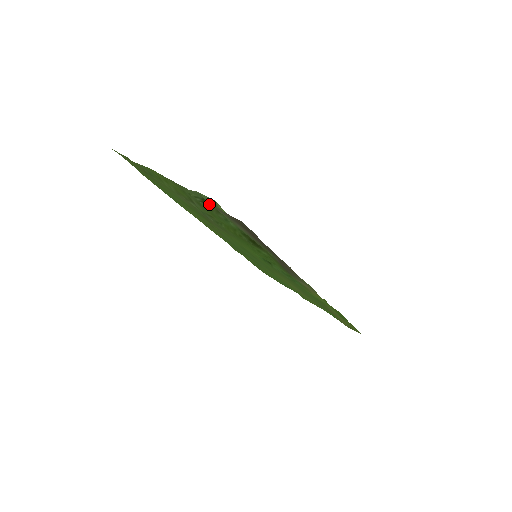
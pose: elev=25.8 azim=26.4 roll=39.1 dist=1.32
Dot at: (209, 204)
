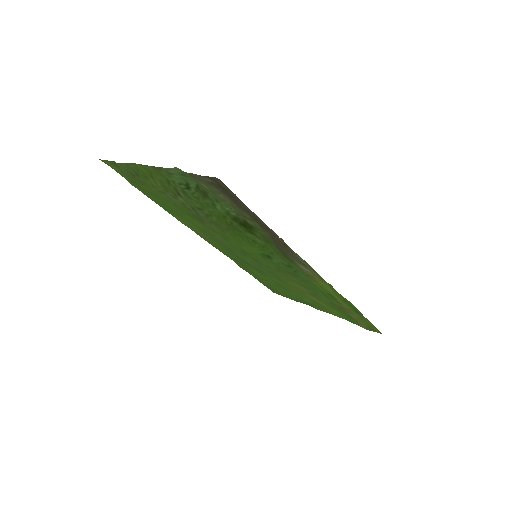
Dot at: (194, 190)
